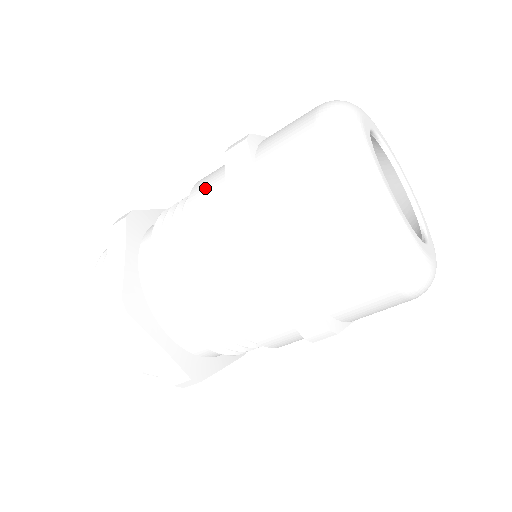
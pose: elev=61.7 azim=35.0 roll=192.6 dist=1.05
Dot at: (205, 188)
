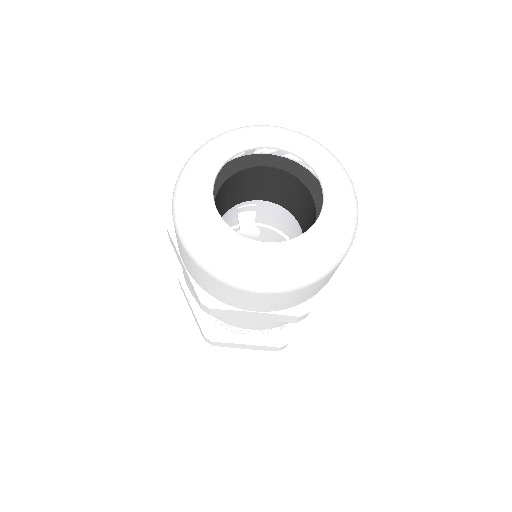
Dot at: occluded
